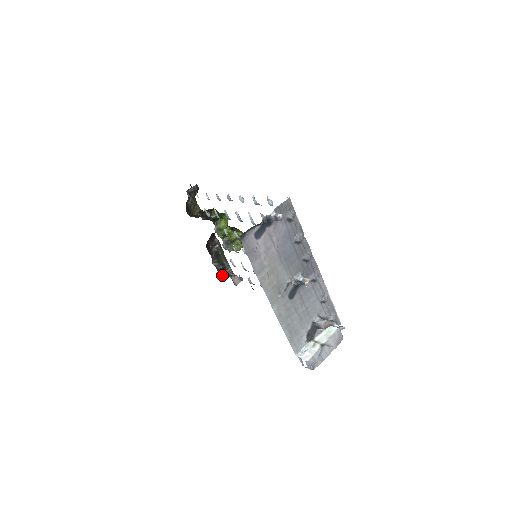
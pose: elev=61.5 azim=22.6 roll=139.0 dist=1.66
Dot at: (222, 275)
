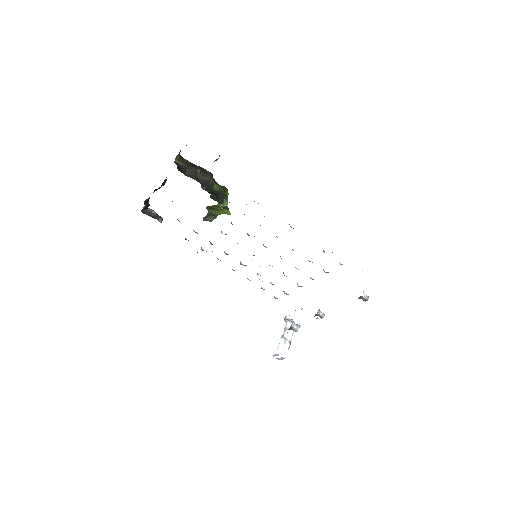
Dot at: (142, 211)
